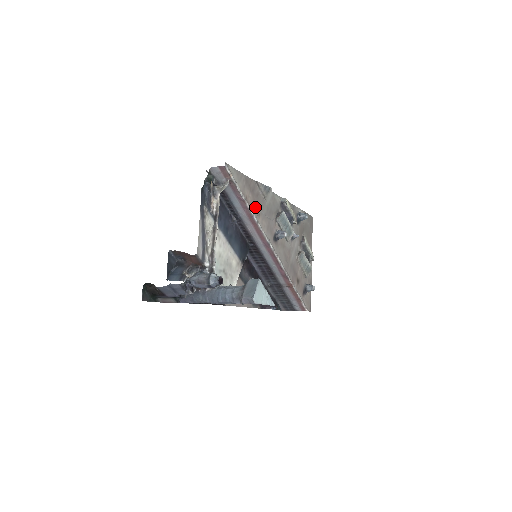
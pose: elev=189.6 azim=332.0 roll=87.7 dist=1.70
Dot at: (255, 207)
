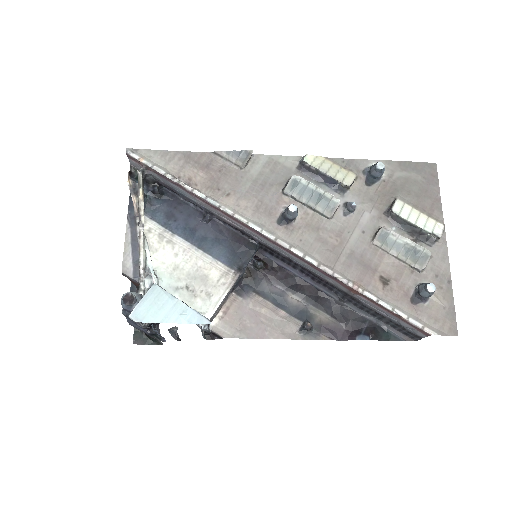
Dot at: (216, 187)
